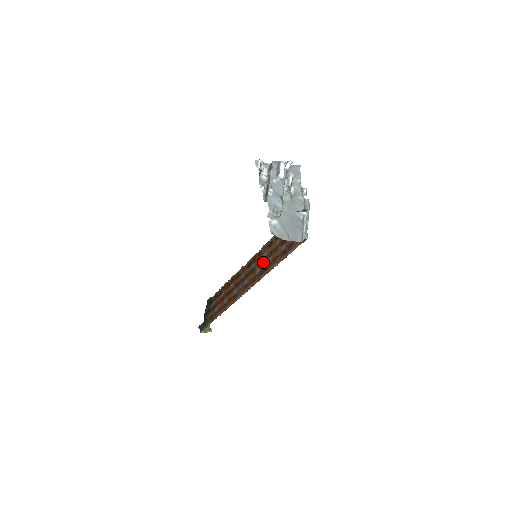
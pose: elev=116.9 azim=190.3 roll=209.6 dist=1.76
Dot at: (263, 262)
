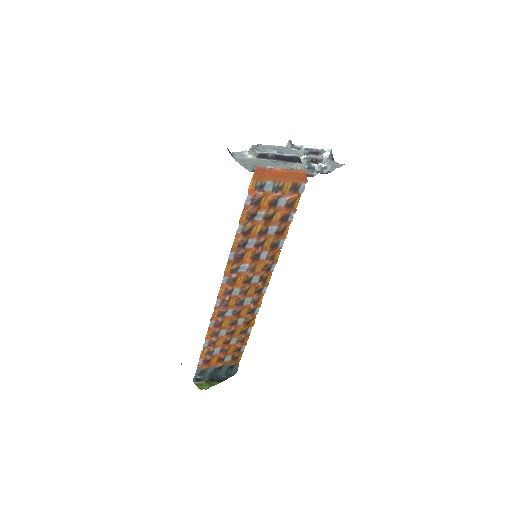
Dot at: (252, 257)
